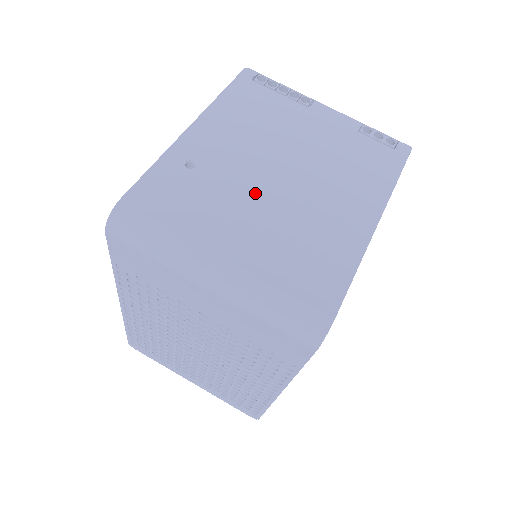
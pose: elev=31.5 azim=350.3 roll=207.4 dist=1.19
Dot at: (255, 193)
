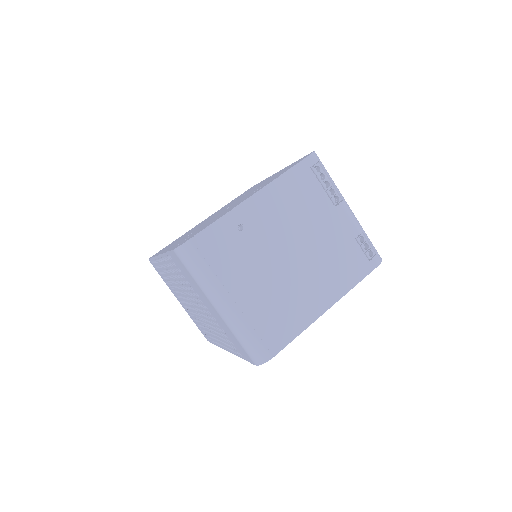
Dot at: (269, 263)
